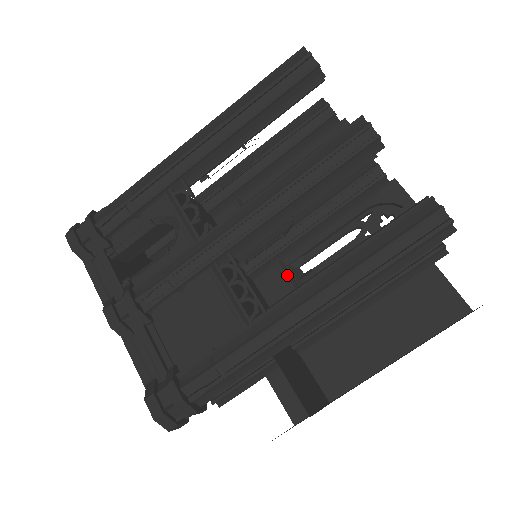
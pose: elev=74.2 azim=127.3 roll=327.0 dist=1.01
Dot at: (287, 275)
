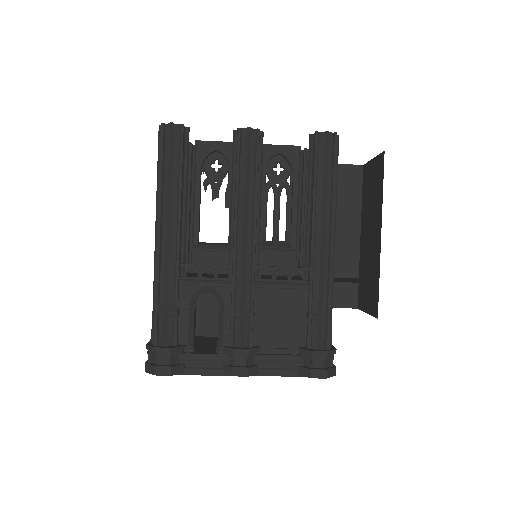
Dot at: (268, 250)
